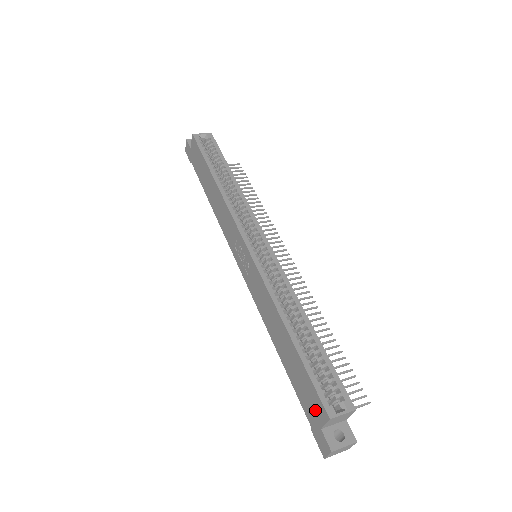
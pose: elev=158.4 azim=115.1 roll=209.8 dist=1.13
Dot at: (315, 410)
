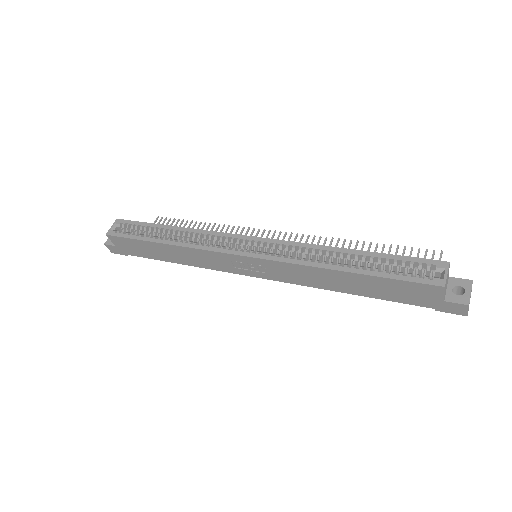
Dot at: (426, 295)
